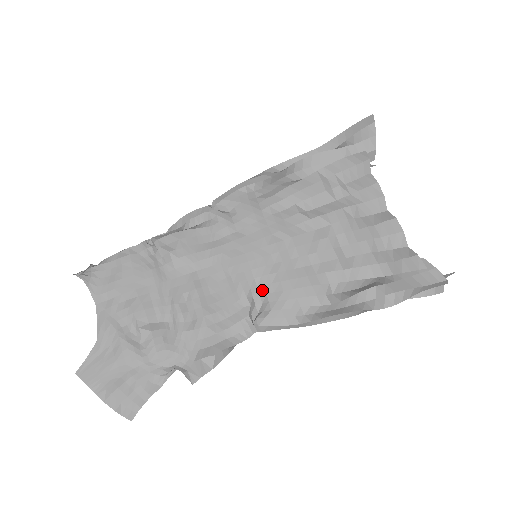
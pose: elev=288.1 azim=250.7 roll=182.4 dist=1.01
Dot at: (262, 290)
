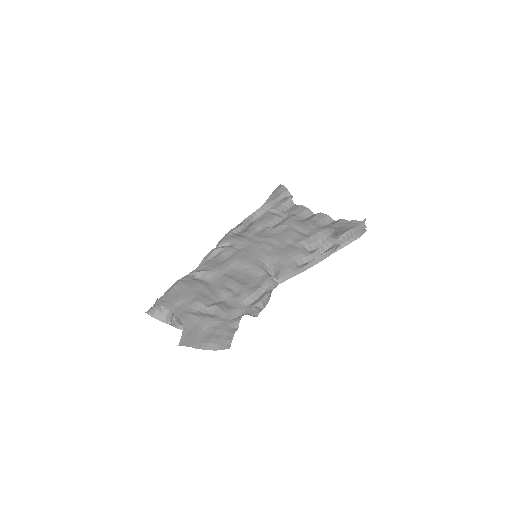
Dot at: (269, 265)
